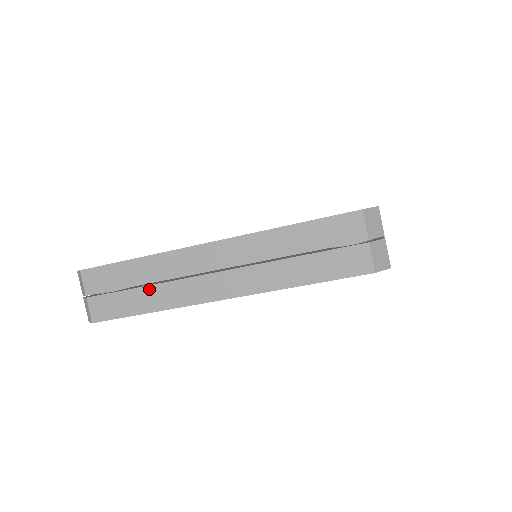
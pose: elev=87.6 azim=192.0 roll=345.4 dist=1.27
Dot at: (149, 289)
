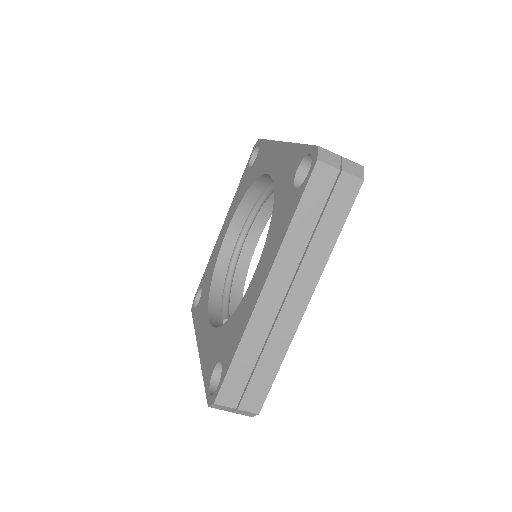
Dot at: (264, 355)
